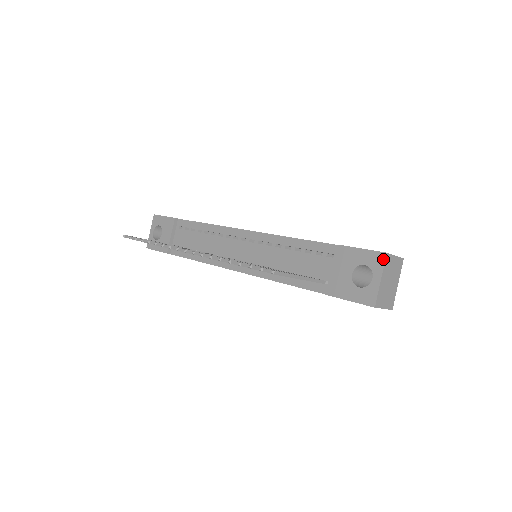
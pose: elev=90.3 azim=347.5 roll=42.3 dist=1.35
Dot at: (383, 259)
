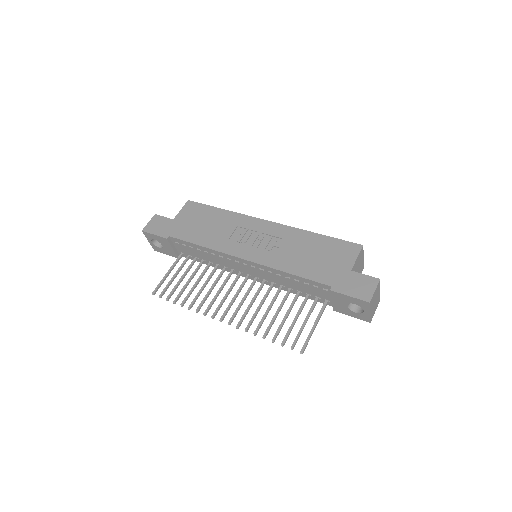
Dot at: (368, 305)
